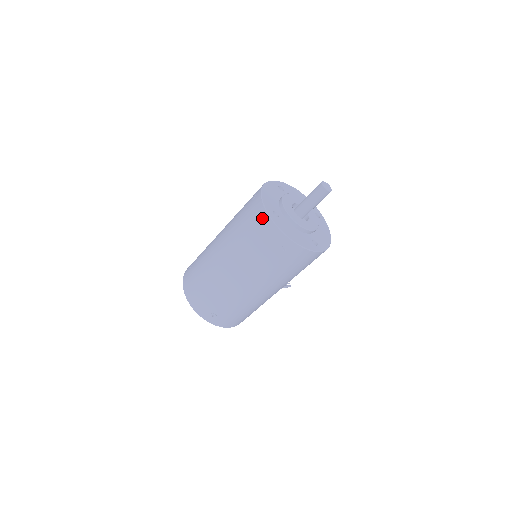
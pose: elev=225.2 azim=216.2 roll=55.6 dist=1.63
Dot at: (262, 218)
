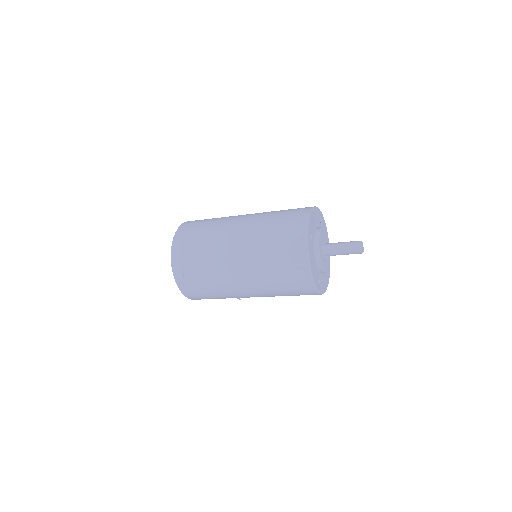
Dot at: (300, 231)
